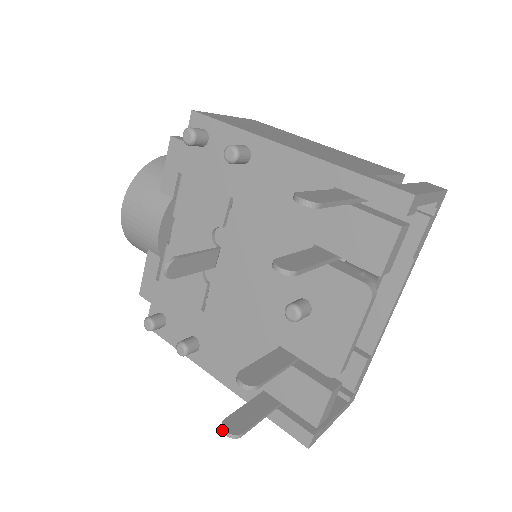
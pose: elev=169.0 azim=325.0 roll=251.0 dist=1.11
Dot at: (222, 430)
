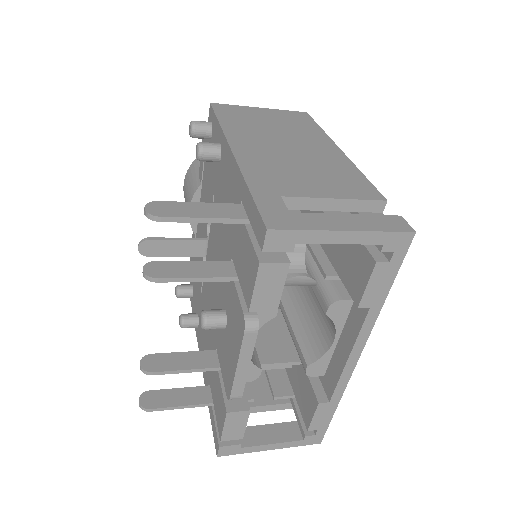
Dot at: (139, 398)
